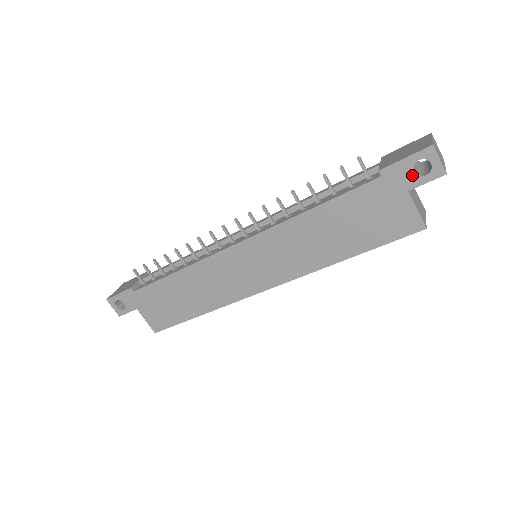
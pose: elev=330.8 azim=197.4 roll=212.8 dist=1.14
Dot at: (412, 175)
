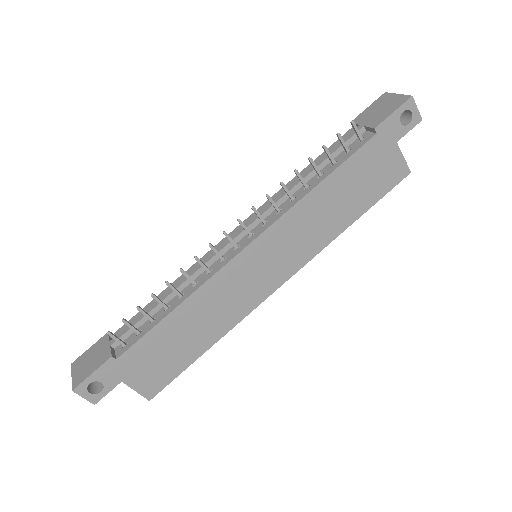
Dot at: (399, 127)
